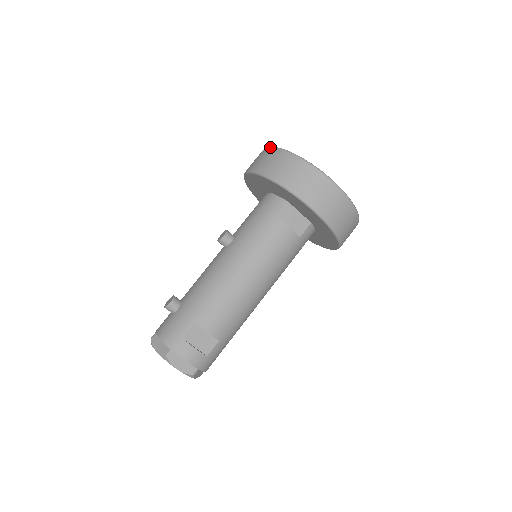
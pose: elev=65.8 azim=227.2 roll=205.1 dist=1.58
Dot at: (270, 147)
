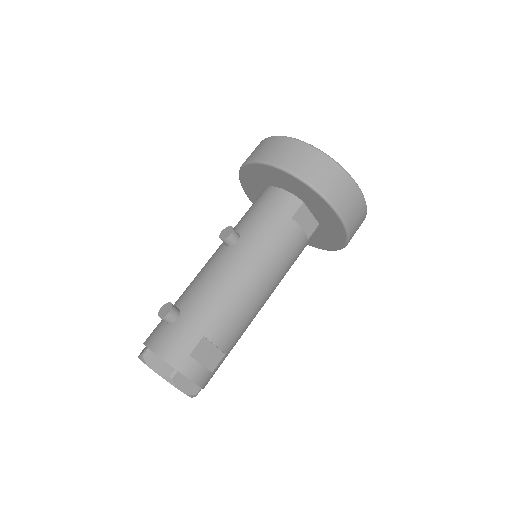
Dot at: (286, 137)
